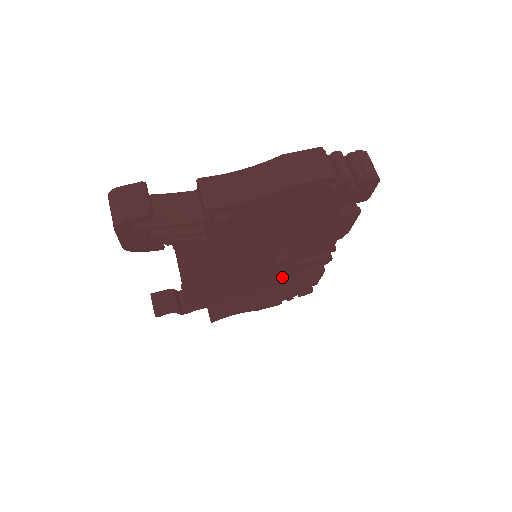
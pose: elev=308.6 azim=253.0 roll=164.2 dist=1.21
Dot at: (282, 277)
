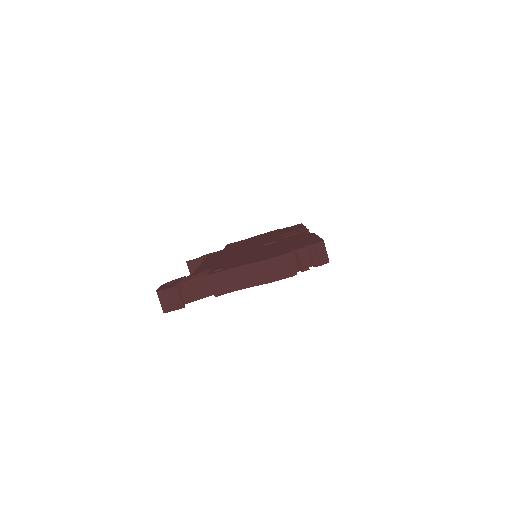
Dot at: occluded
